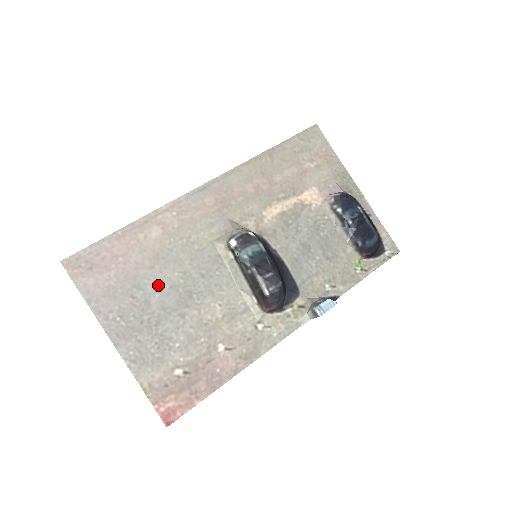
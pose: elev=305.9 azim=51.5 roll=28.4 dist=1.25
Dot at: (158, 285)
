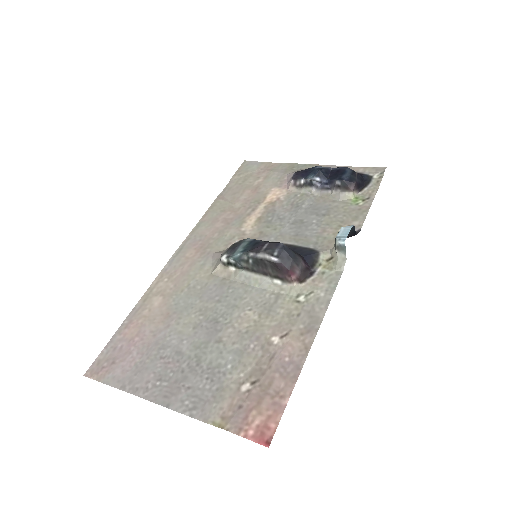
Dot at: (181, 334)
